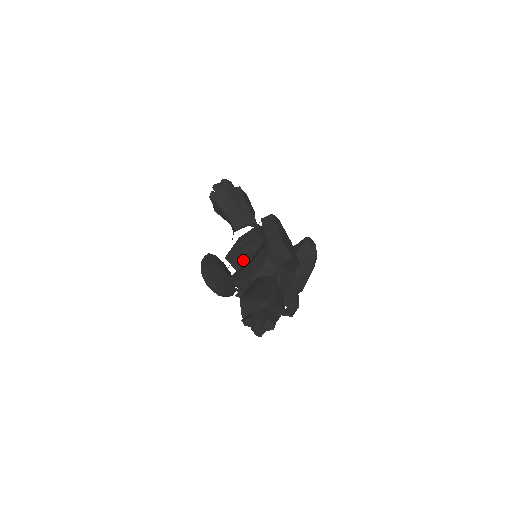
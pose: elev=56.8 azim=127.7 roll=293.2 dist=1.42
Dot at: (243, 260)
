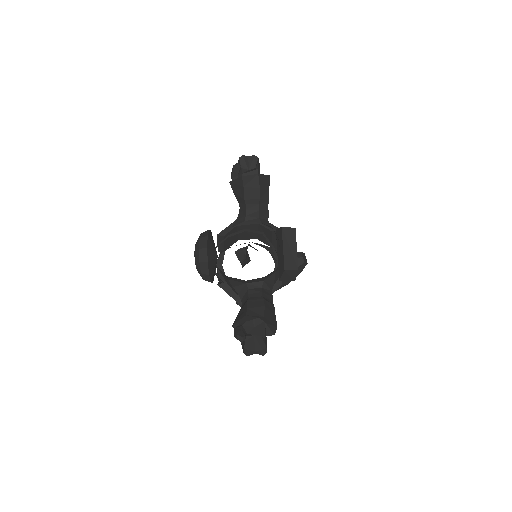
Dot at: (230, 242)
